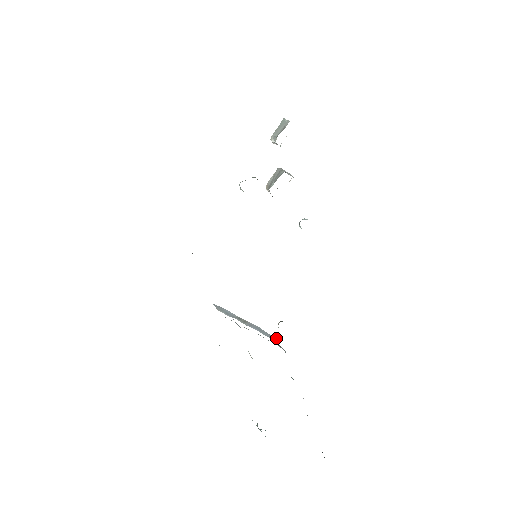
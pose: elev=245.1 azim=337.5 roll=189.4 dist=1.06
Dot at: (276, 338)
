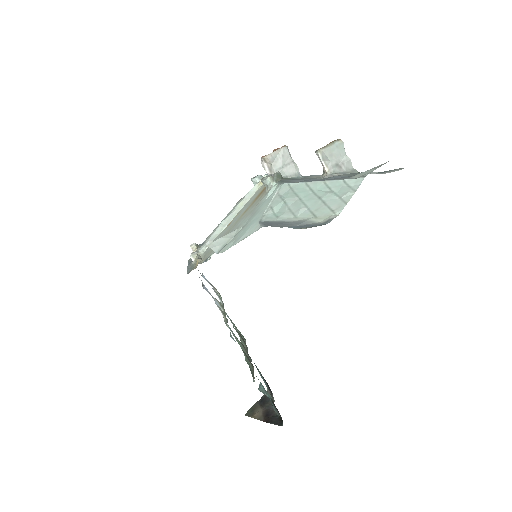
Dot at: occluded
